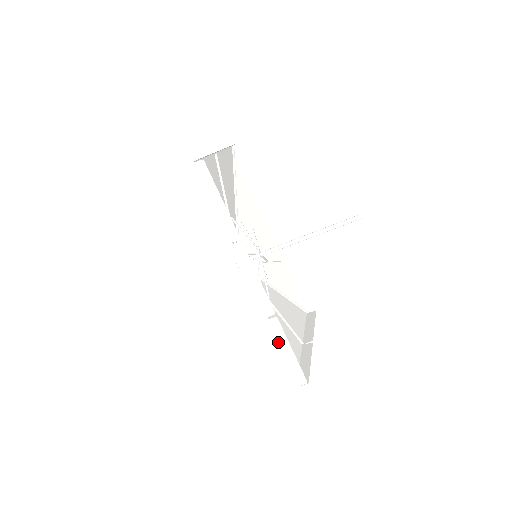
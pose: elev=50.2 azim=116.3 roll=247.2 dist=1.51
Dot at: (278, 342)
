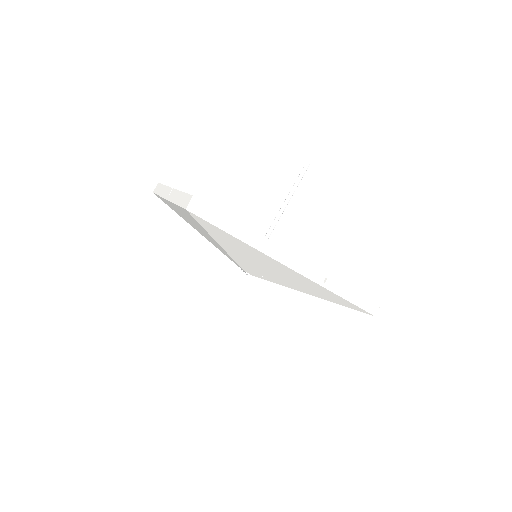
Dot at: (342, 294)
